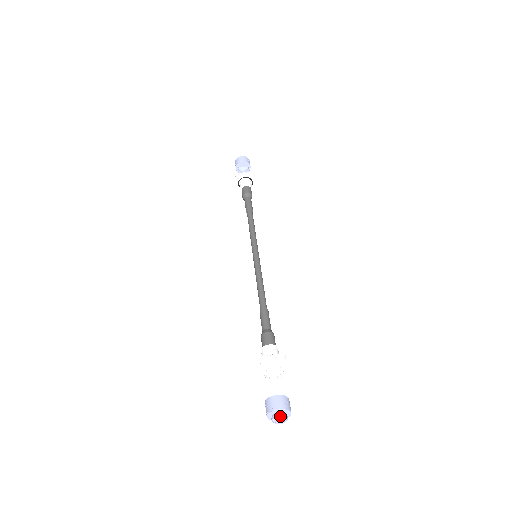
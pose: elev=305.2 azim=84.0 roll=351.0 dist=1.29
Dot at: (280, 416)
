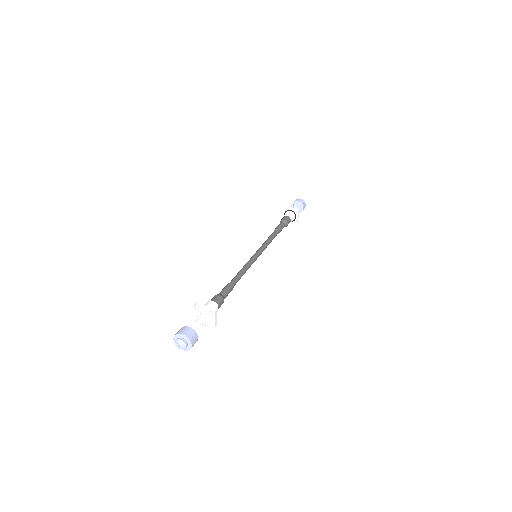
Dot at: (180, 340)
